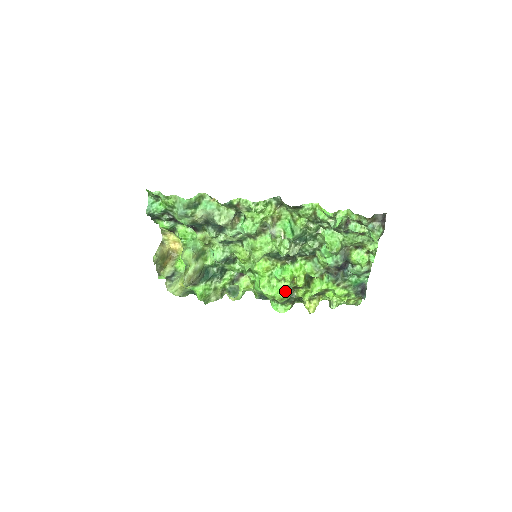
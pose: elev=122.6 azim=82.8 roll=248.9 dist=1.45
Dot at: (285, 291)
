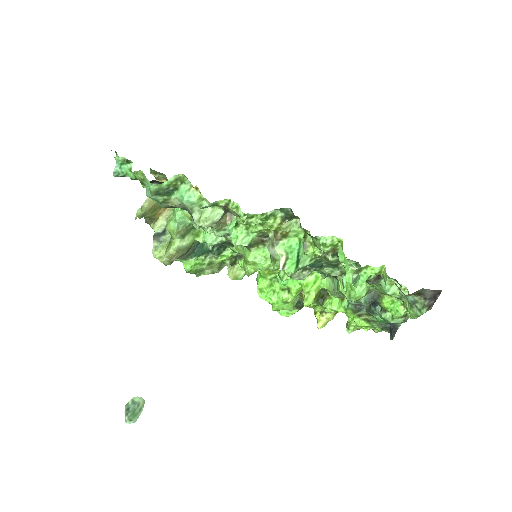
Dot at: (286, 304)
